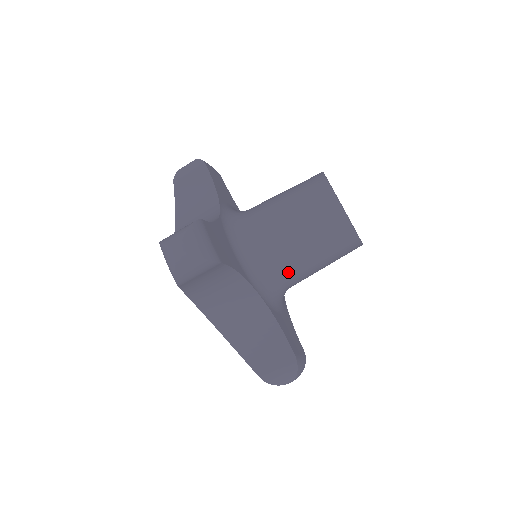
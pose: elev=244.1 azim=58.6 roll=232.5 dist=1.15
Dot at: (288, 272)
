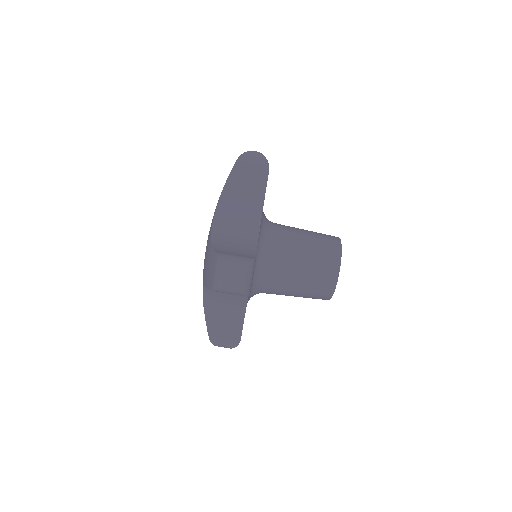
Dot at: (282, 245)
